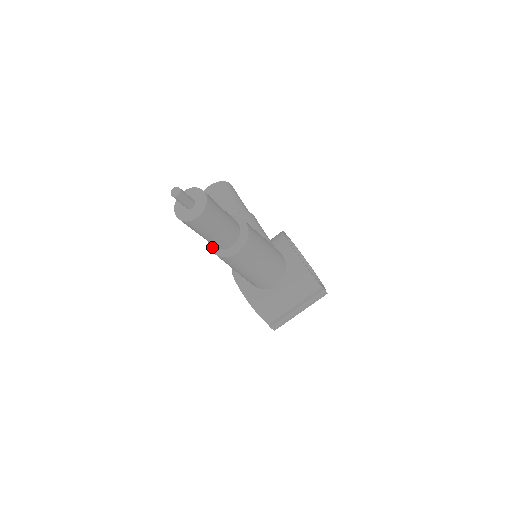
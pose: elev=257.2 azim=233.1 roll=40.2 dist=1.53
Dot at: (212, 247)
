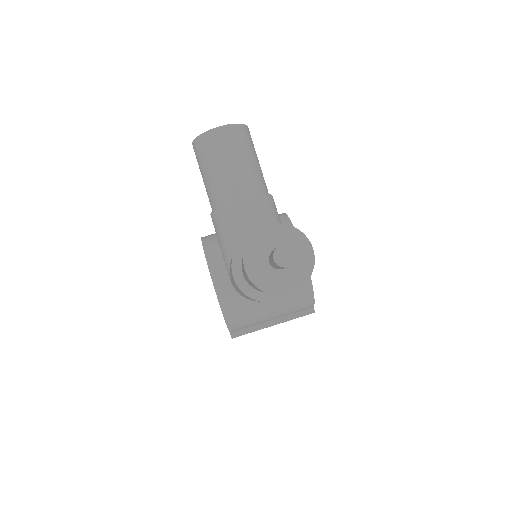
Dot at: (239, 277)
